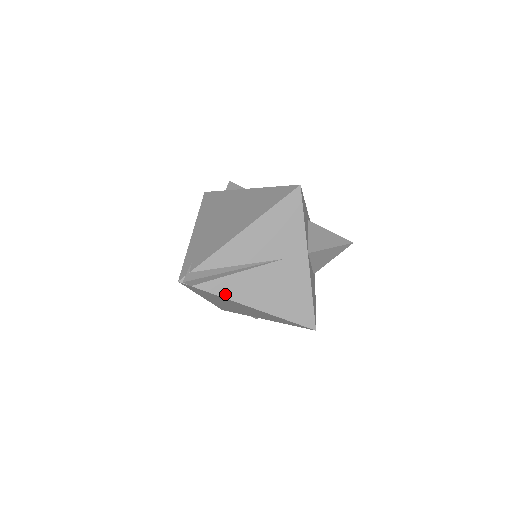
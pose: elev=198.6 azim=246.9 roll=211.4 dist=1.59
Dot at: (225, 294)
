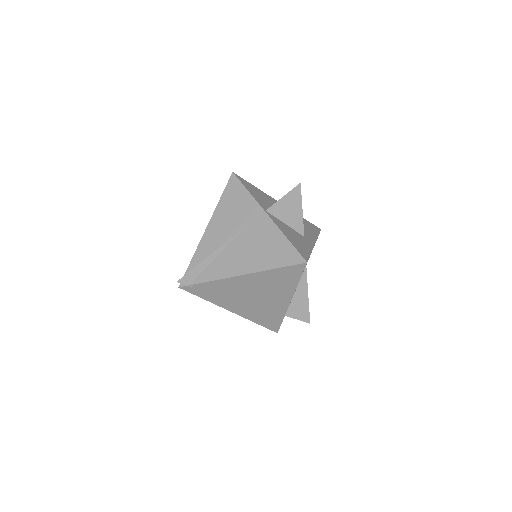
Dot at: (216, 277)
